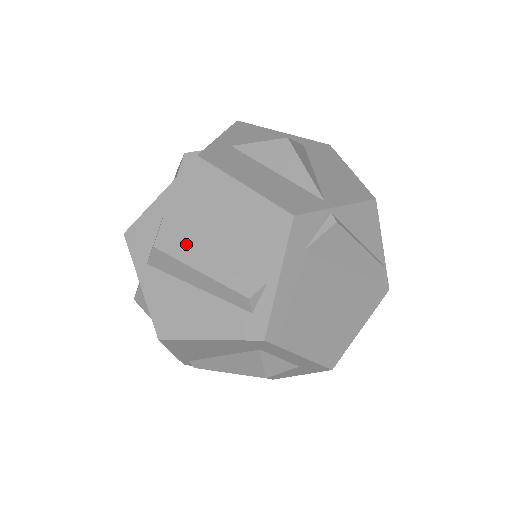
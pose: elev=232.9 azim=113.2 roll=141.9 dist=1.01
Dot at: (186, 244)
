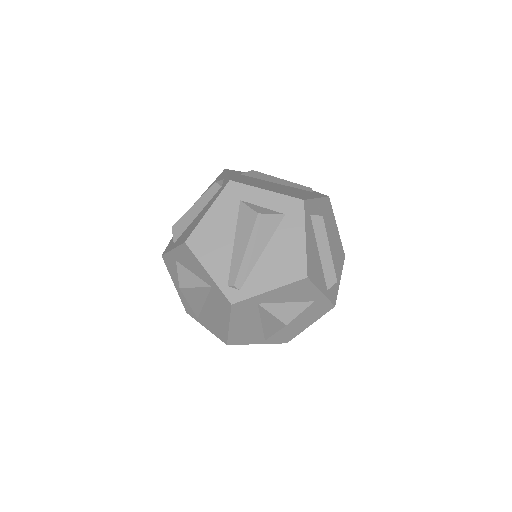
Dot at: occluded
